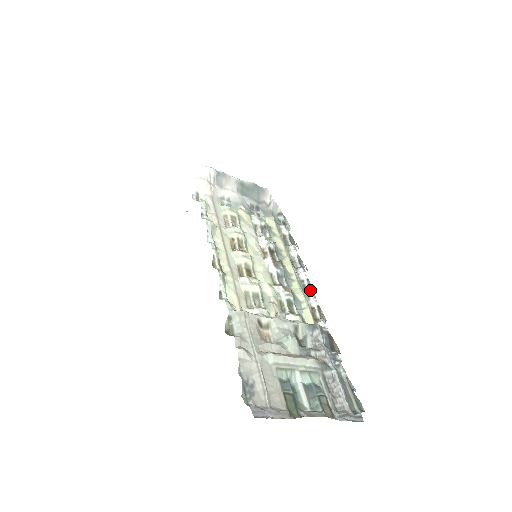
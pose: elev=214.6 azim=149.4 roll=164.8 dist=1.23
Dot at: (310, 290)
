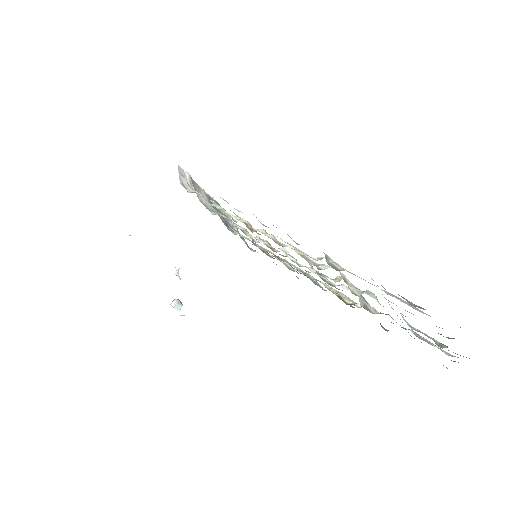
Dot at: occluded
